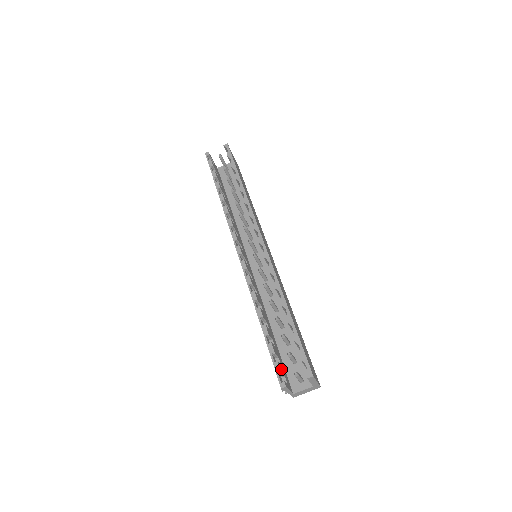
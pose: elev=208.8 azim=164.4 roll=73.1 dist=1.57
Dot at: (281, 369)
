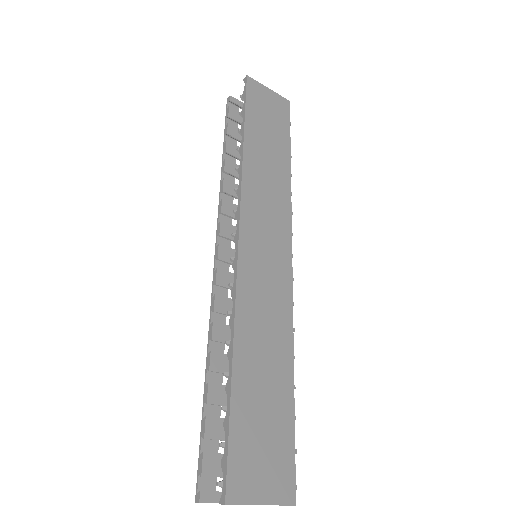
Dot at: (213, 465)
